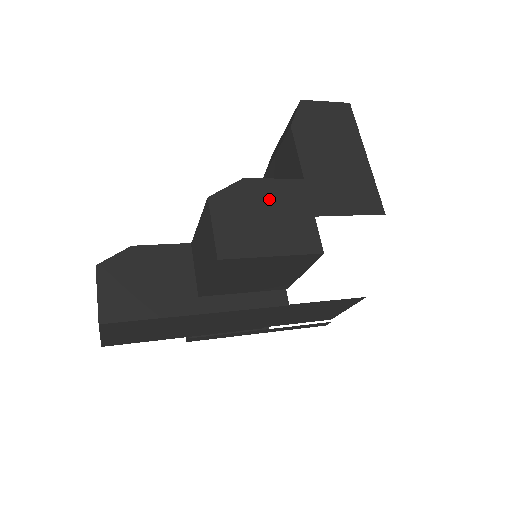
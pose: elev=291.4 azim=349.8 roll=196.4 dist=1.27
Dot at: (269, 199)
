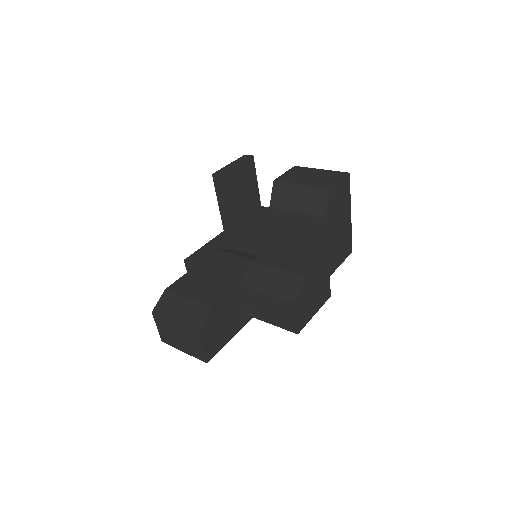
Dot at: (315, 281)
